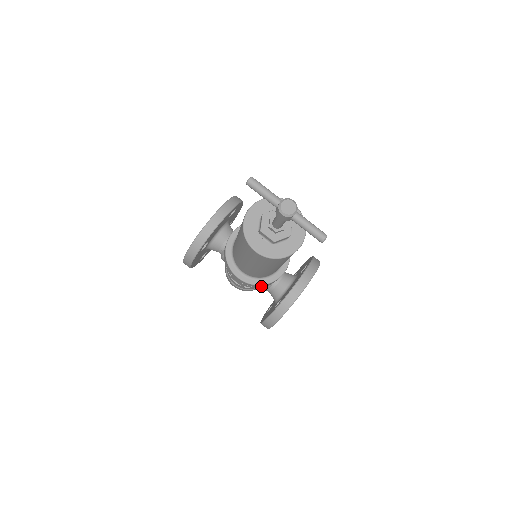
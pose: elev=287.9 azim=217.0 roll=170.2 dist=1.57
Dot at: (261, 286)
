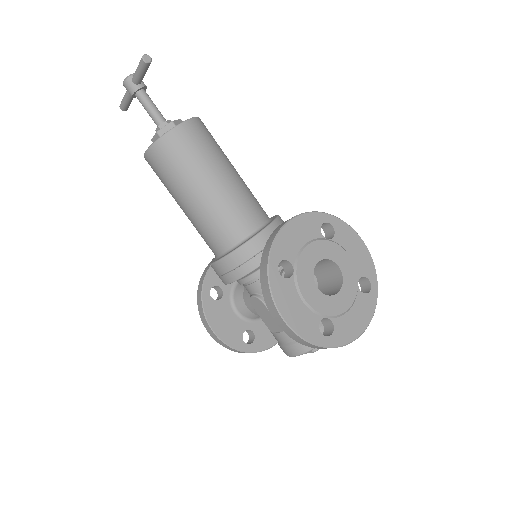
Dot at: (245, 259)
